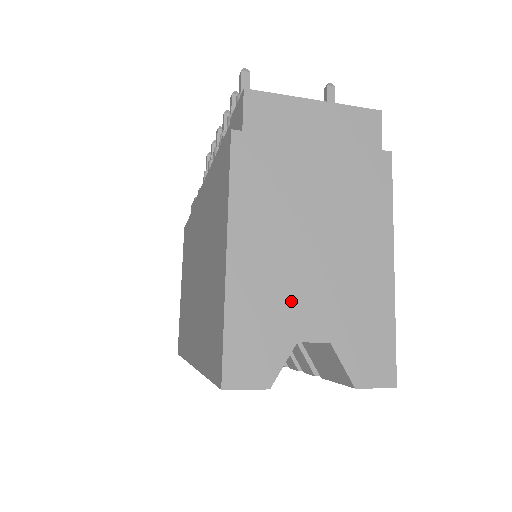
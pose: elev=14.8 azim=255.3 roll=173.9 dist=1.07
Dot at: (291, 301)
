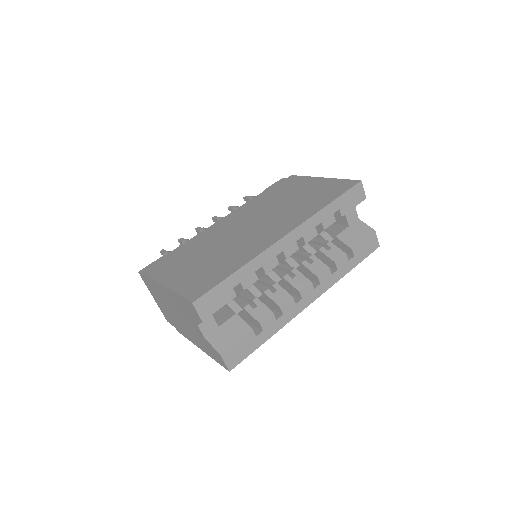
Dot at: occluded
